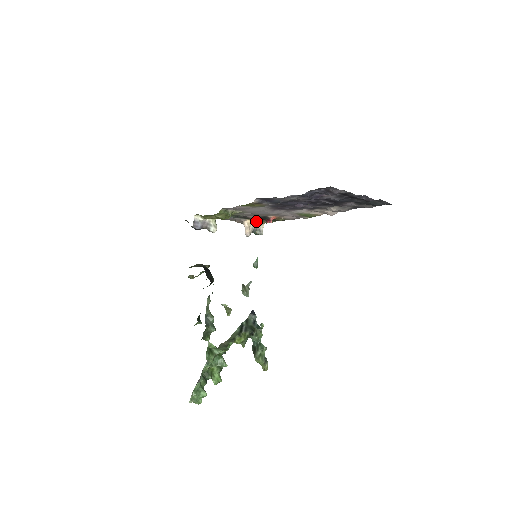
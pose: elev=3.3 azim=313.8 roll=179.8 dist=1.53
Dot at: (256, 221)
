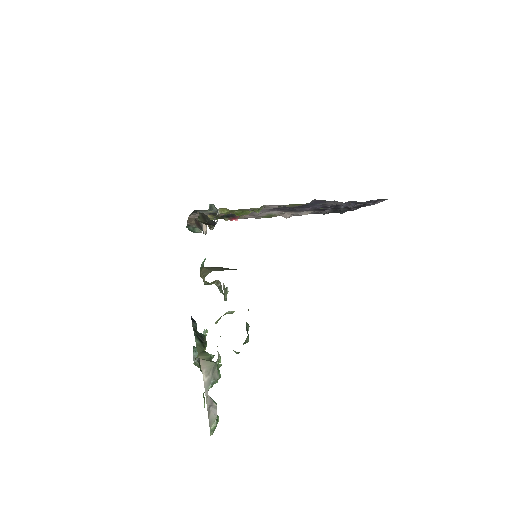
Dot at: occluded
